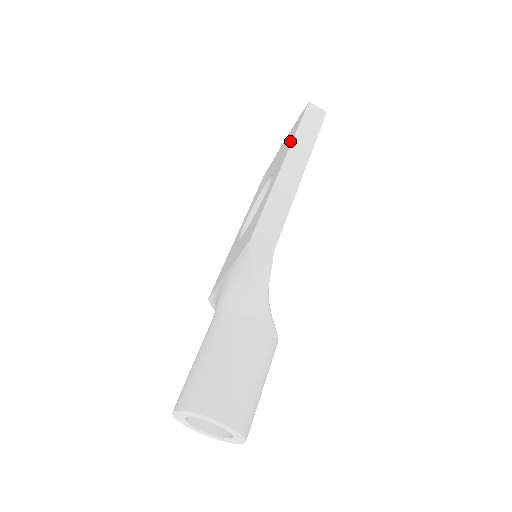
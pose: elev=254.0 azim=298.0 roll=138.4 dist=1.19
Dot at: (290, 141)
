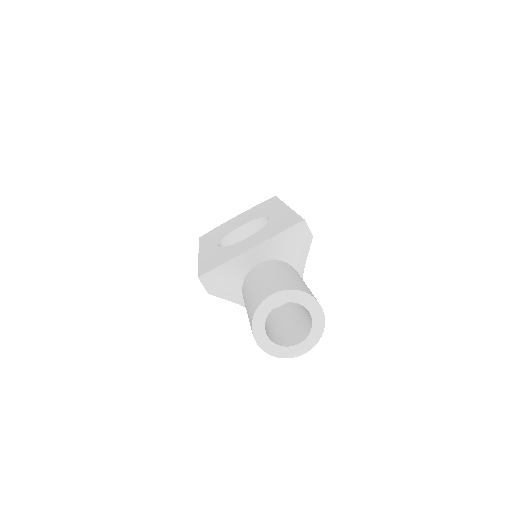
Dot at: (275, 205)
